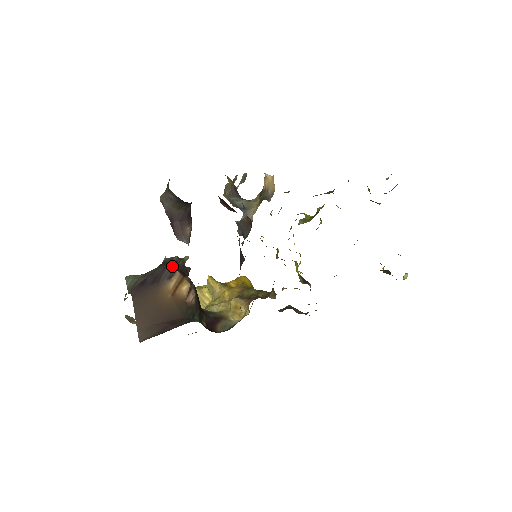
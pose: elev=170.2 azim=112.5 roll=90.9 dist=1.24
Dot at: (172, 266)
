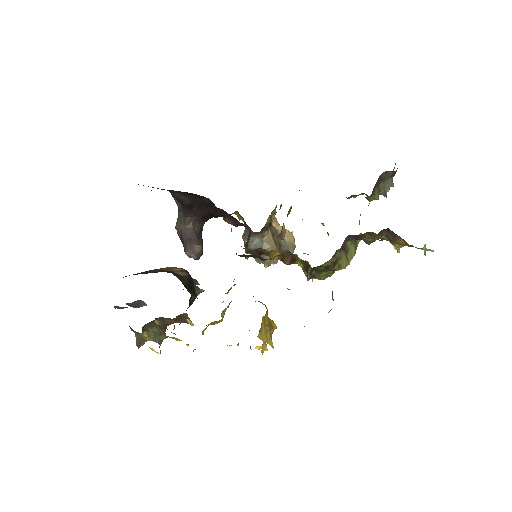
Dot at: occluded
